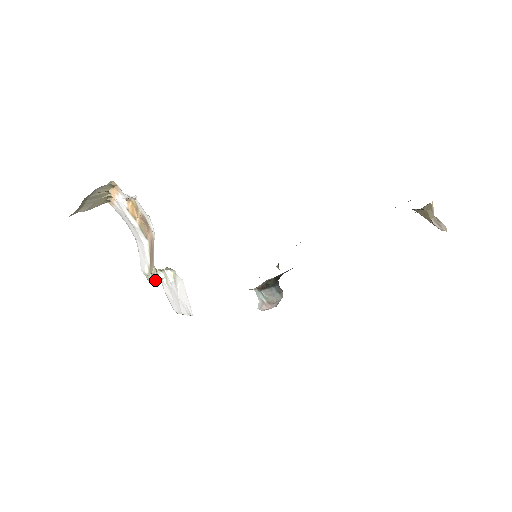
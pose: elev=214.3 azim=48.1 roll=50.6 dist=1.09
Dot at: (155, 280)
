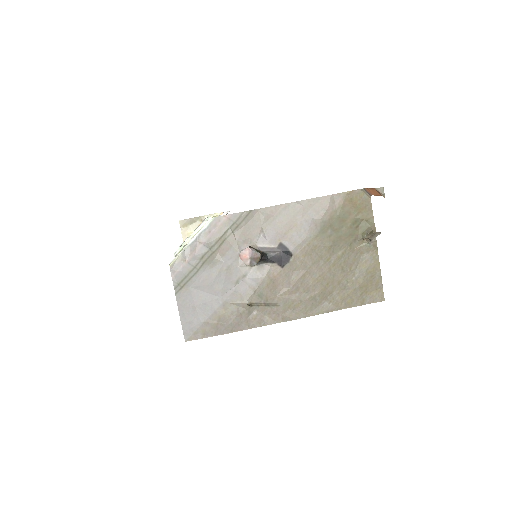
Dot at: (194, 231)
